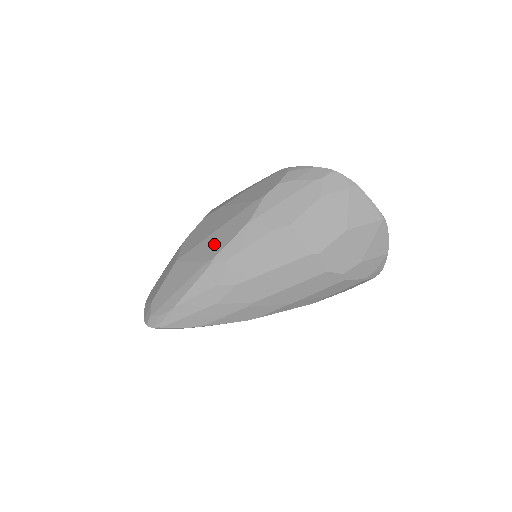
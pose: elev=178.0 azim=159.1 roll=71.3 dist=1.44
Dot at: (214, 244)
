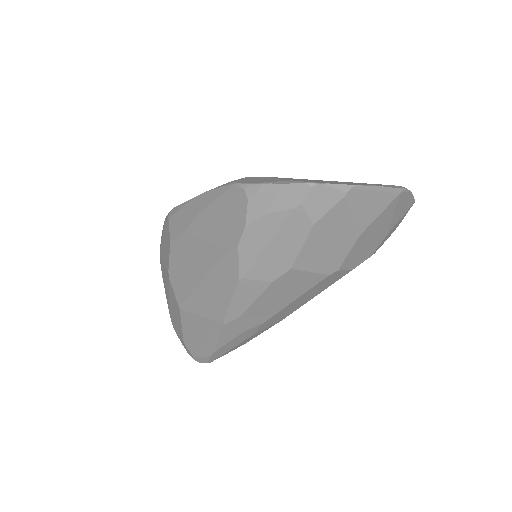
Dot at: (212, 300)
